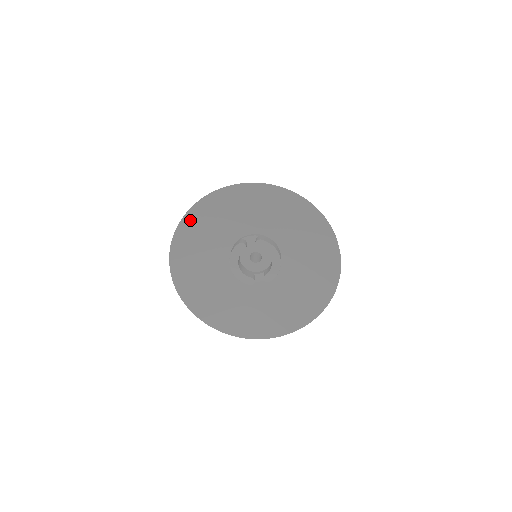
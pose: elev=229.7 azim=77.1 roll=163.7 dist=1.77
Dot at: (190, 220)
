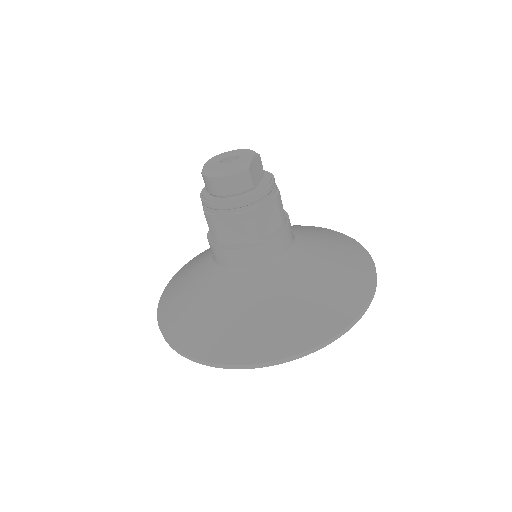
Dot at: occluded
